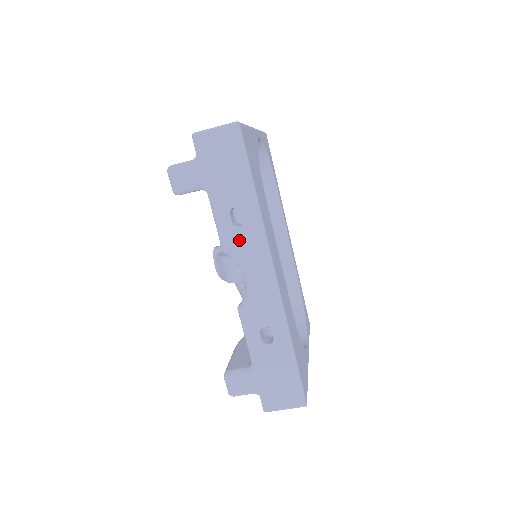
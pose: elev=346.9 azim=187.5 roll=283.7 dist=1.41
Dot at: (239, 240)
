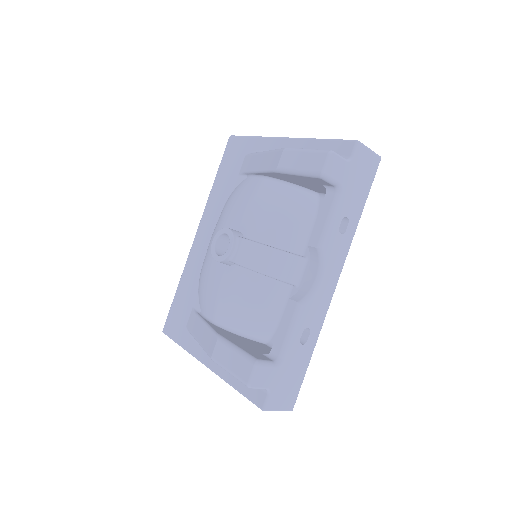
Dot at: (335, 245)
